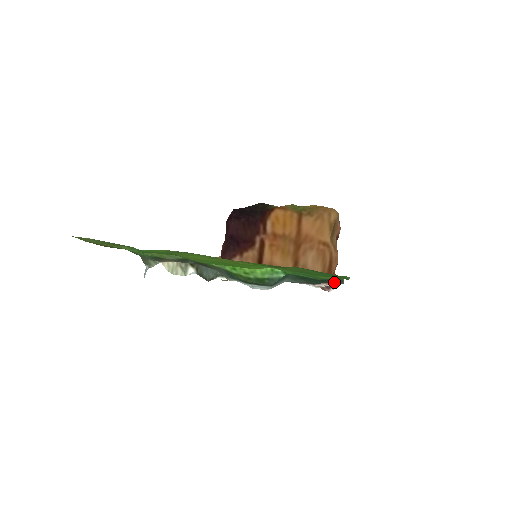
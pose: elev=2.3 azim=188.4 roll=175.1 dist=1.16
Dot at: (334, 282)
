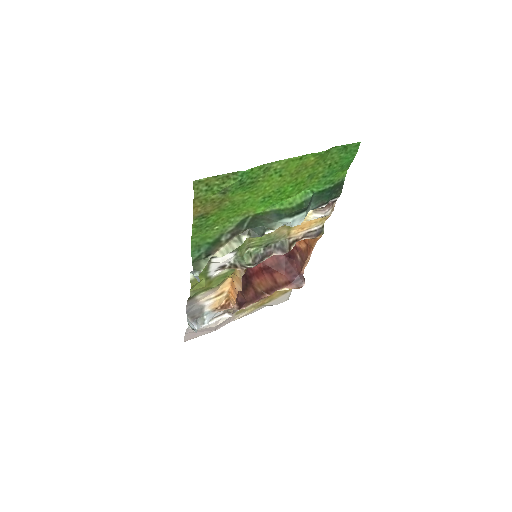
Dot at: (337, 193)
